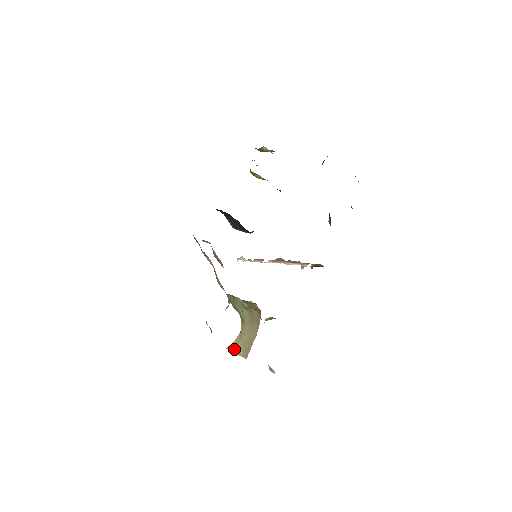
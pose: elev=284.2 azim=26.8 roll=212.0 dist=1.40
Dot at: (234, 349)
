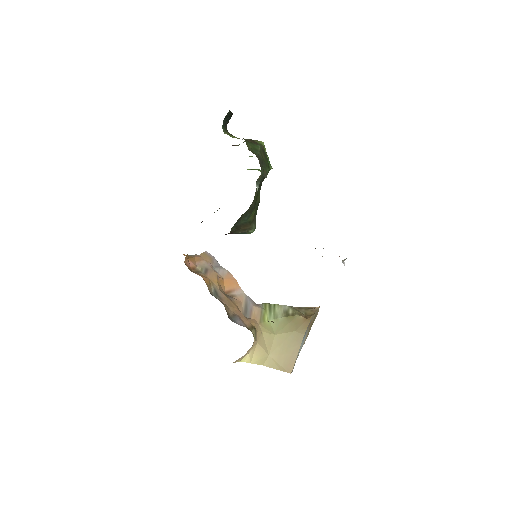
Dot at: (265, 362)
